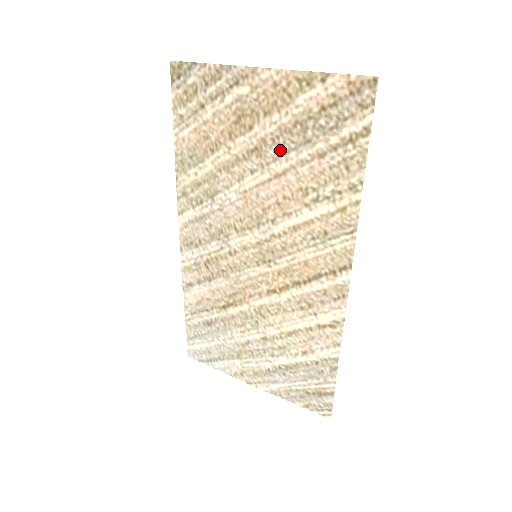
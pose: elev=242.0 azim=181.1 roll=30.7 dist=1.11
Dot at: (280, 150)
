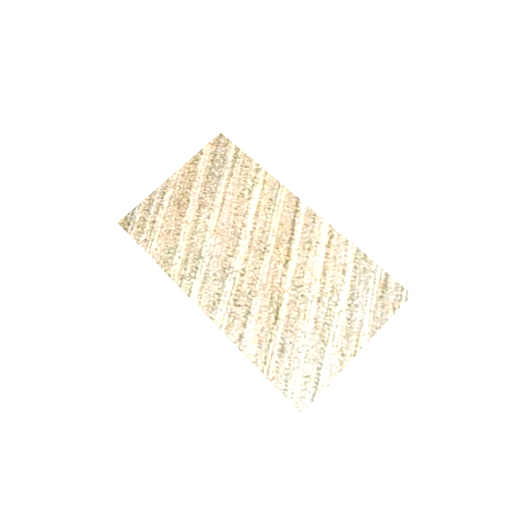
Dot at: (212, 193)
